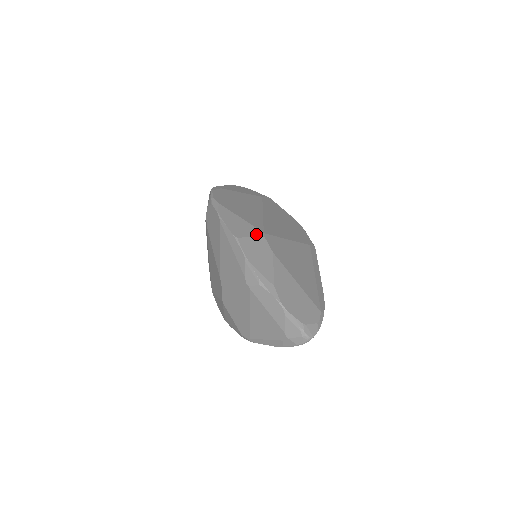
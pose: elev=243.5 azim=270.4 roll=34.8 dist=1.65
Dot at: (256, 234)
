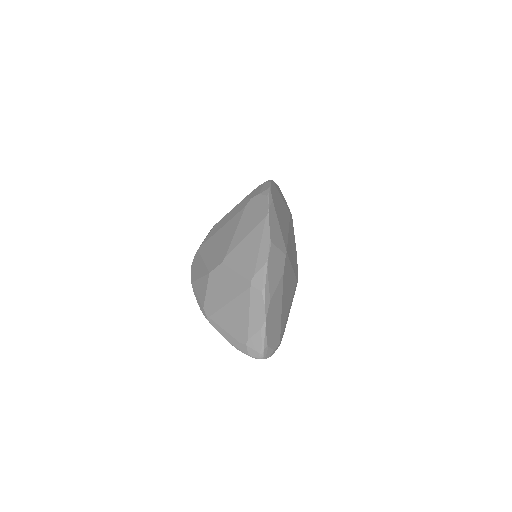
Dot at: (282, 249)
